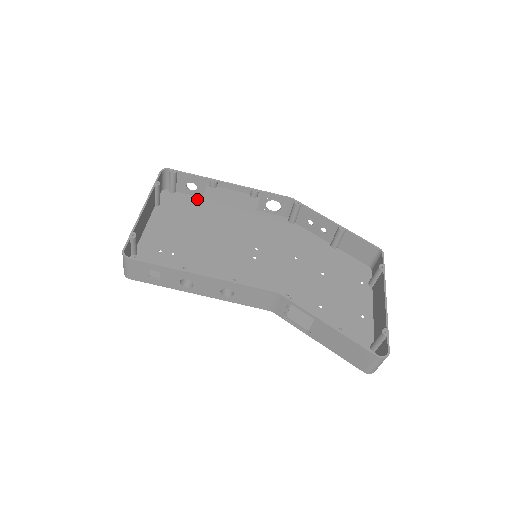
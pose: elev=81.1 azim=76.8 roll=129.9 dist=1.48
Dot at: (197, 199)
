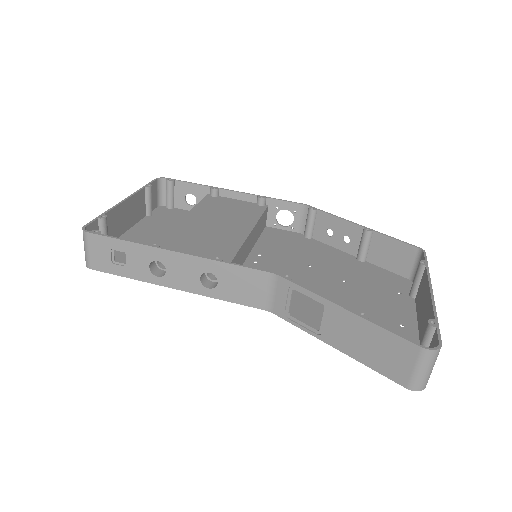
Dot at: occluded
